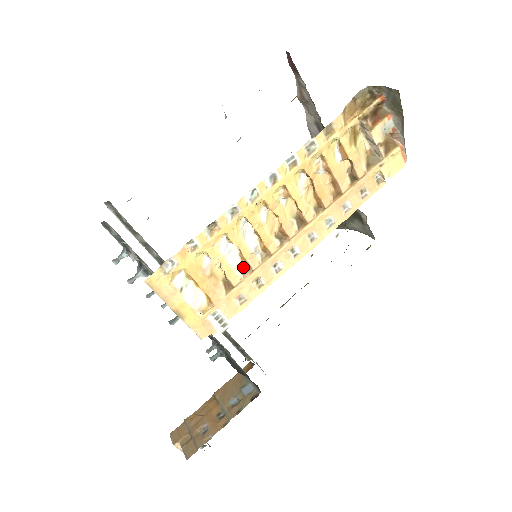
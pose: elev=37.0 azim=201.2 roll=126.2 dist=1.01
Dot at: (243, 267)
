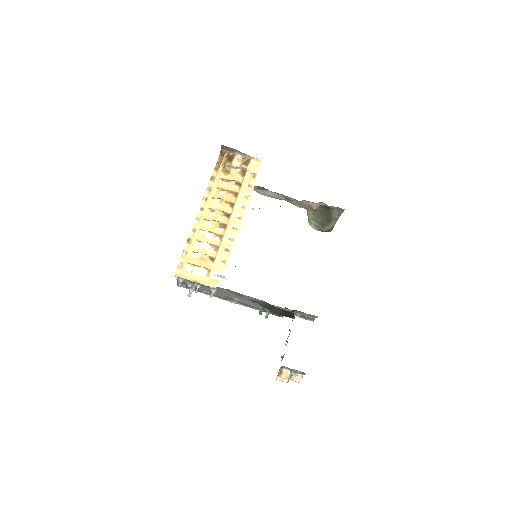
Dot at: (214, 248)
